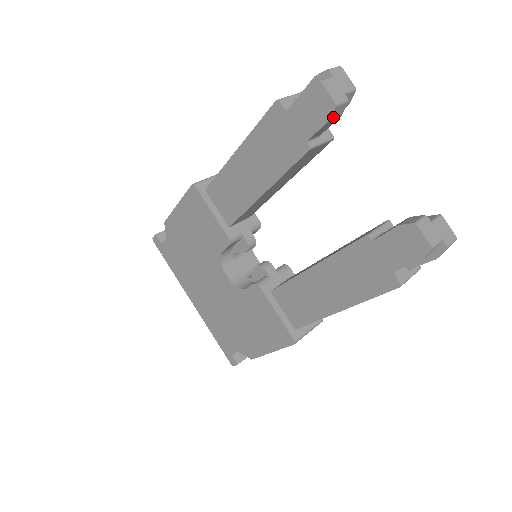
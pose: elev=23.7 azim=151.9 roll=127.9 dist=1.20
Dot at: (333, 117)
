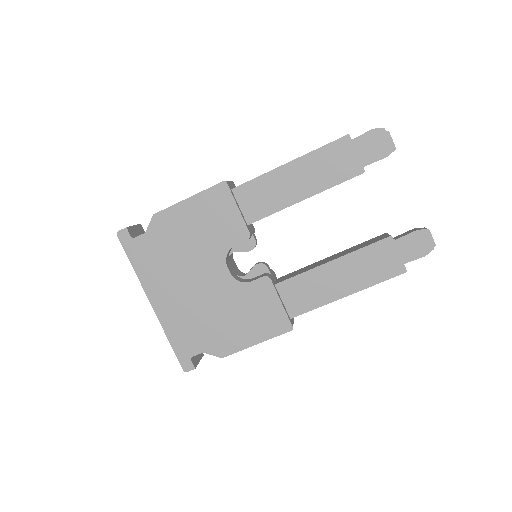
Dot at: occluded
